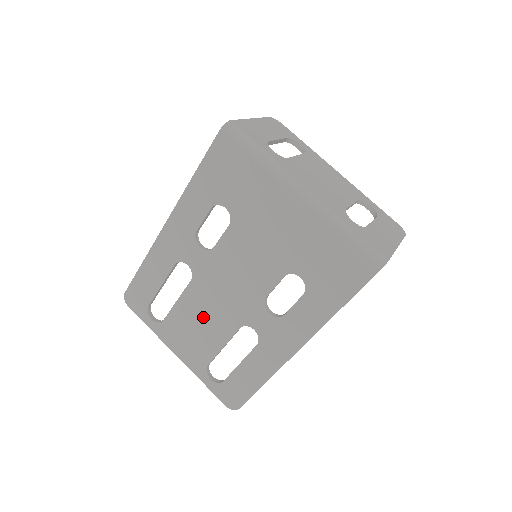
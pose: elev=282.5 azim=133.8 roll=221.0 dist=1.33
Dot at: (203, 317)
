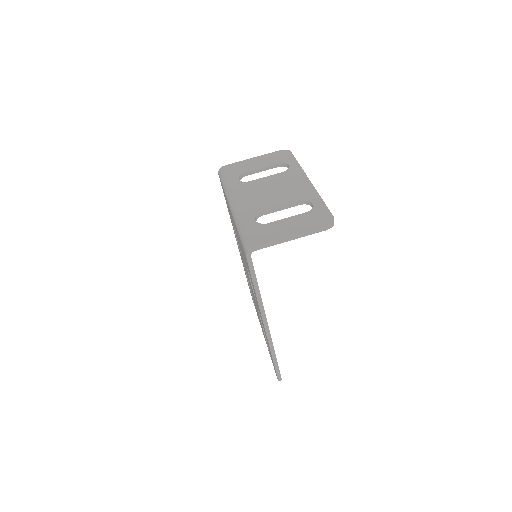
Dot at: (255, 304)
